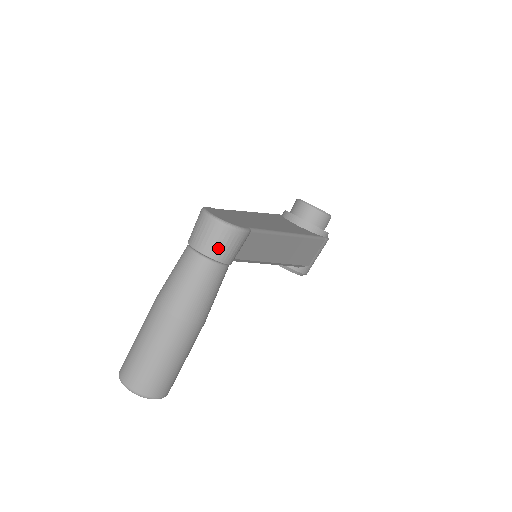
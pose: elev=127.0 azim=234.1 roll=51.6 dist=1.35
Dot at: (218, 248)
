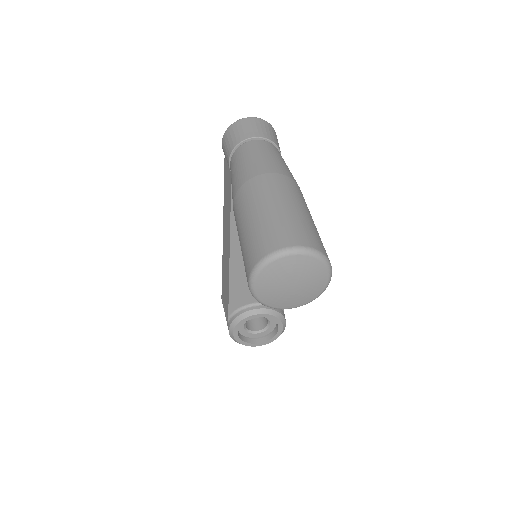
Dot at: (270, 134)
